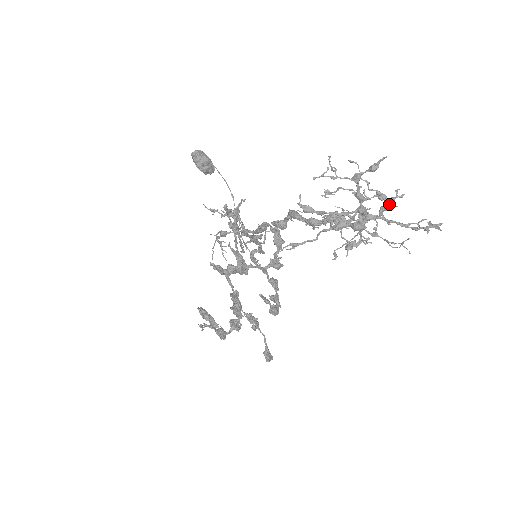
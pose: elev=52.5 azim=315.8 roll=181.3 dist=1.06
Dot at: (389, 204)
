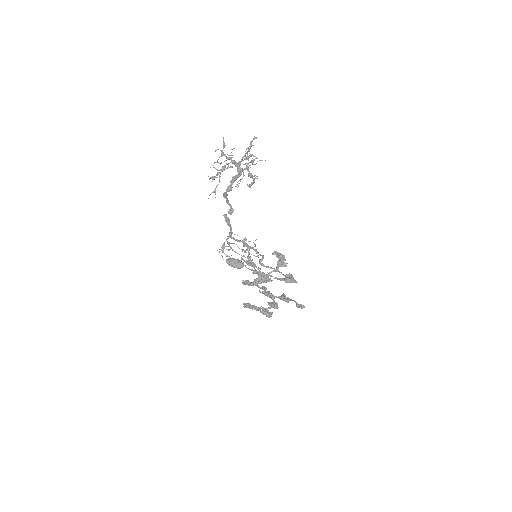
Dot at: (249, 156)
